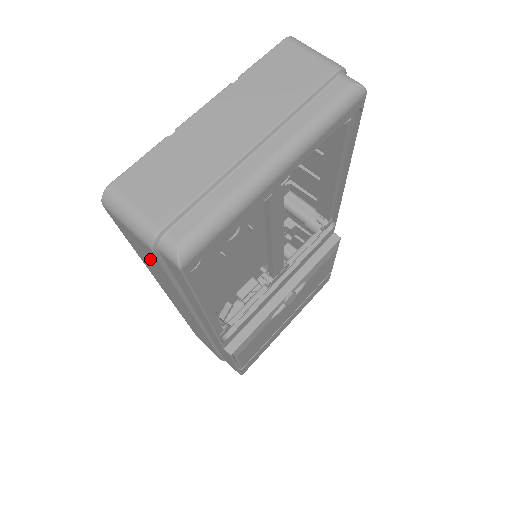
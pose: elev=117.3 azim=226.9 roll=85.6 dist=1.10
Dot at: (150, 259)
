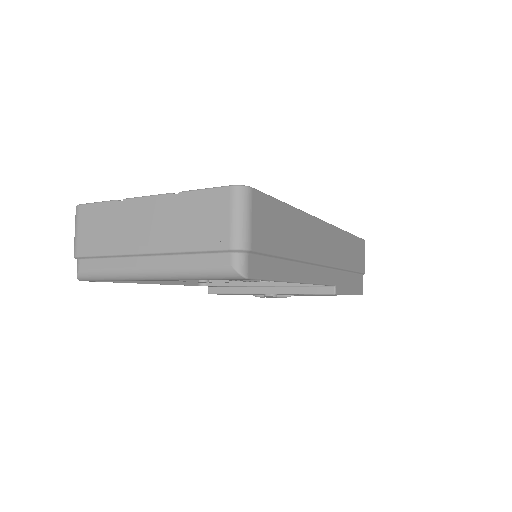
Dot at: occluded
